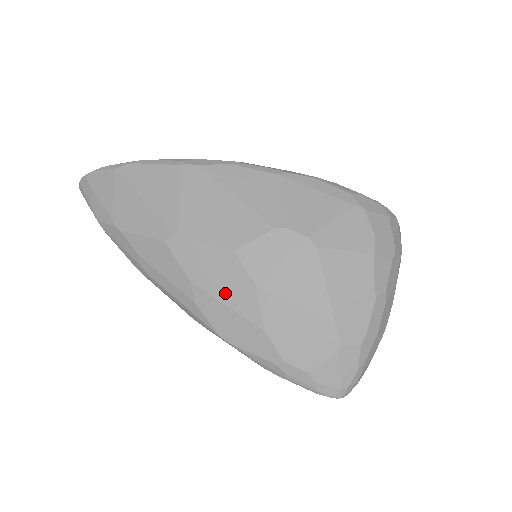
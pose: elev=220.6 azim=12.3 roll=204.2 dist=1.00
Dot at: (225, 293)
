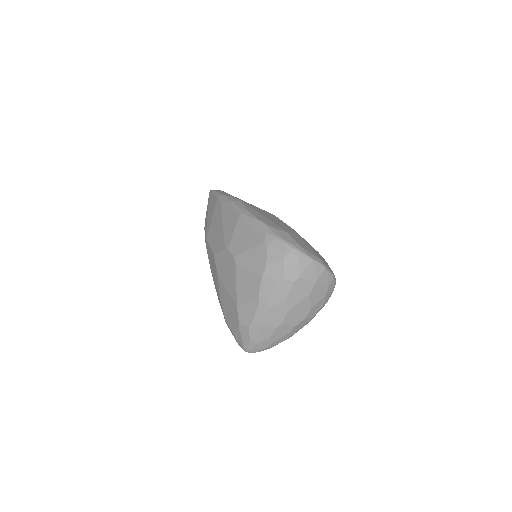
Dot at: (214, 275)
